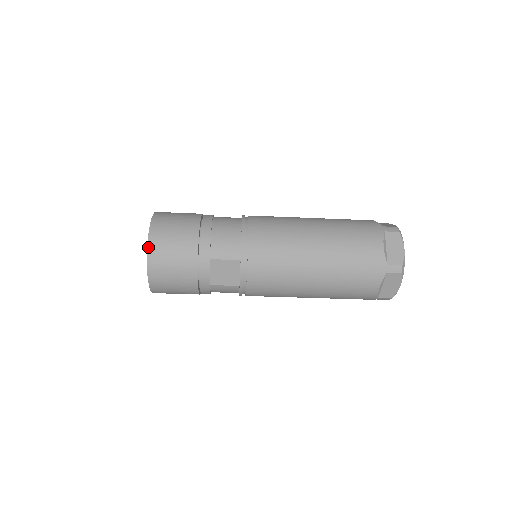
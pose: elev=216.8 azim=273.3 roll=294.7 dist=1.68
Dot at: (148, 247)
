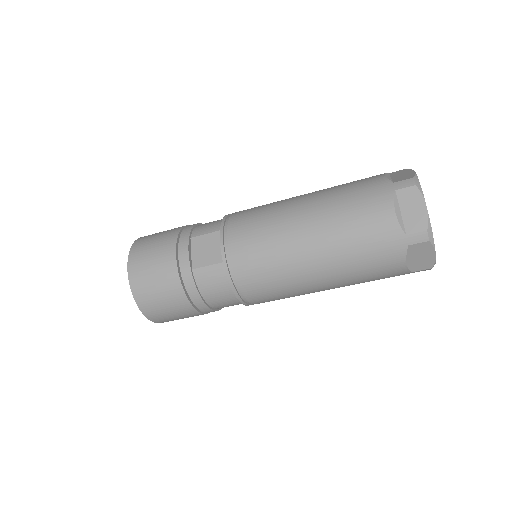
Dot at: (133, 244)
